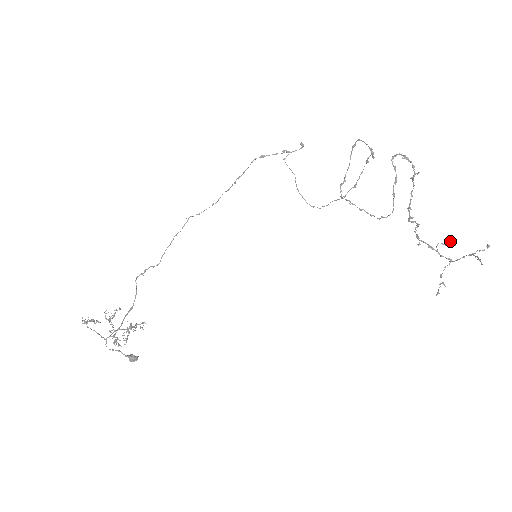
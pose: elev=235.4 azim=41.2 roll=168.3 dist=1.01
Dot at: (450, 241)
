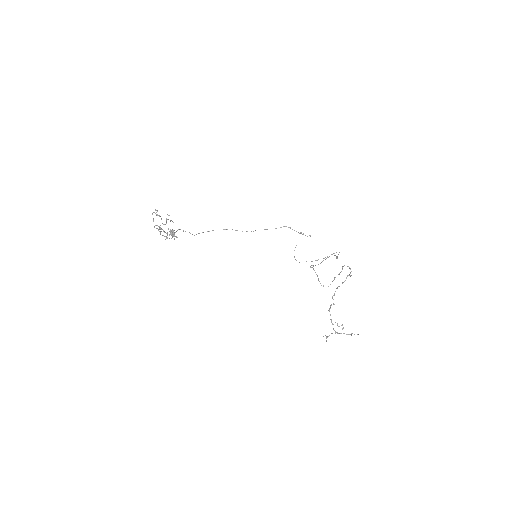
Dot at: (341, 325)
